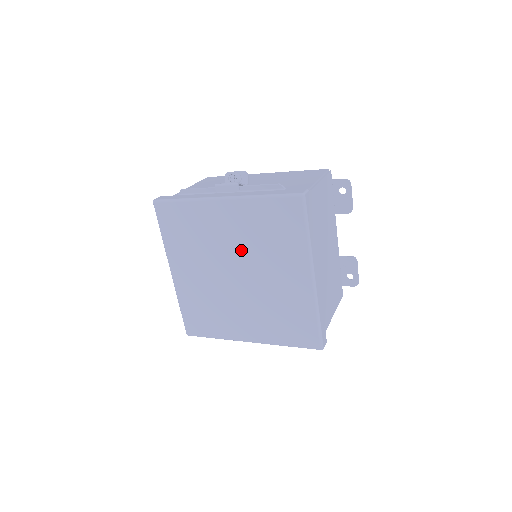
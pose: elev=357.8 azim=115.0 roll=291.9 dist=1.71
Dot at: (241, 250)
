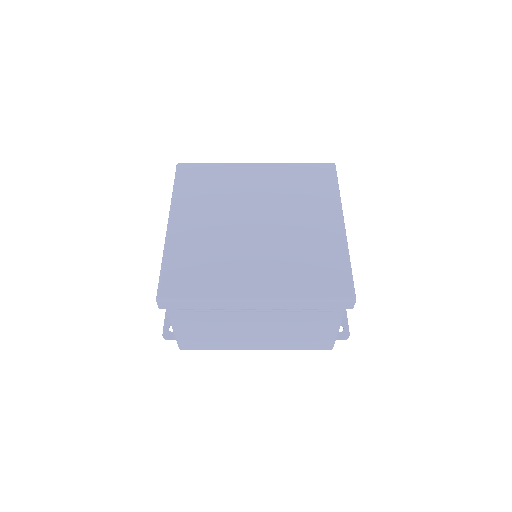
Dot at: (267, 201)
